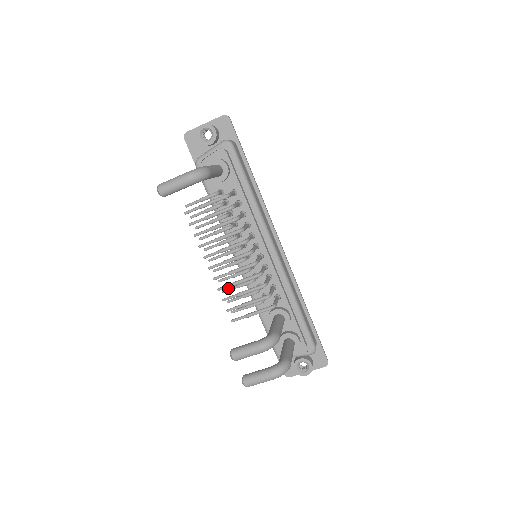
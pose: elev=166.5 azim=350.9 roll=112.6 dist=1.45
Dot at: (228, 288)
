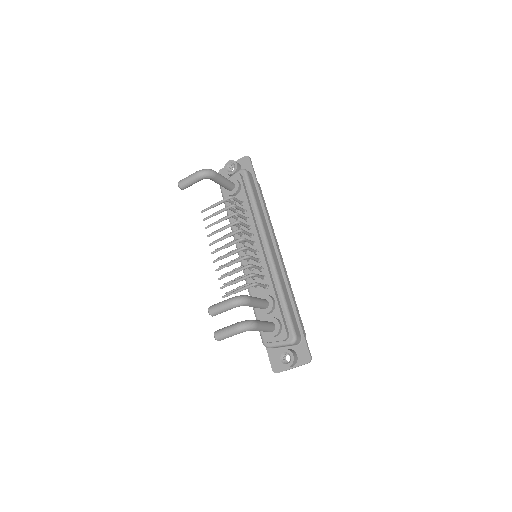
Dot at: (226, 273)
